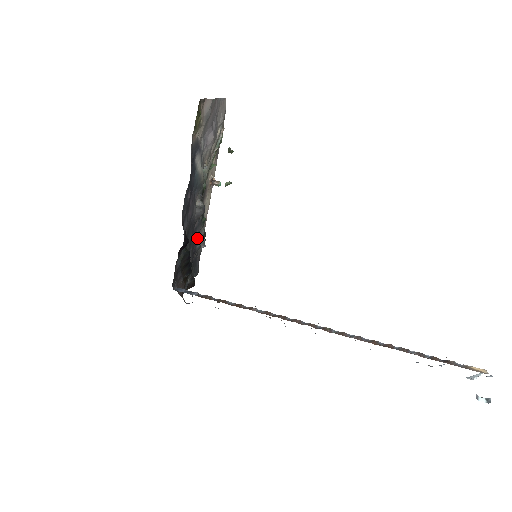
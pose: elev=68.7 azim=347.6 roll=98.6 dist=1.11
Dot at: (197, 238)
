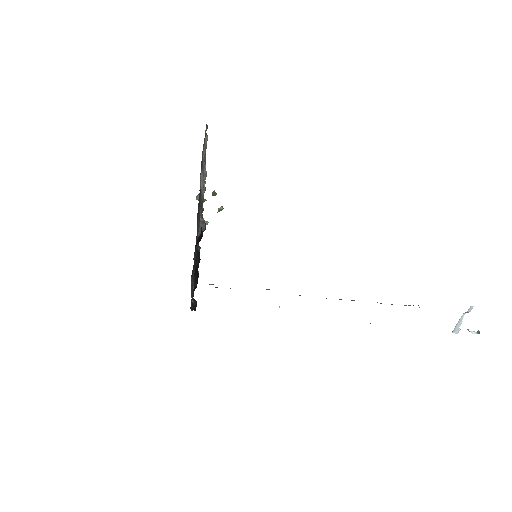
Dot at: occluded
